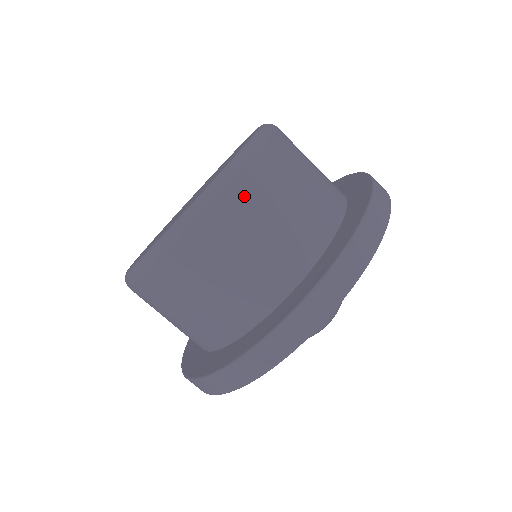
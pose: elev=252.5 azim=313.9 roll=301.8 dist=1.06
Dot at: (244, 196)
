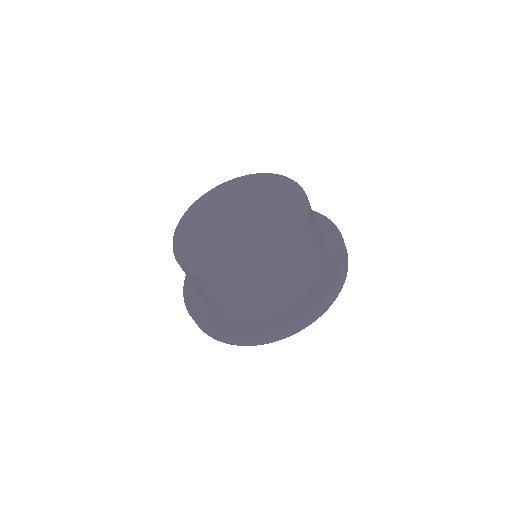
Dot at: (243, 281)
